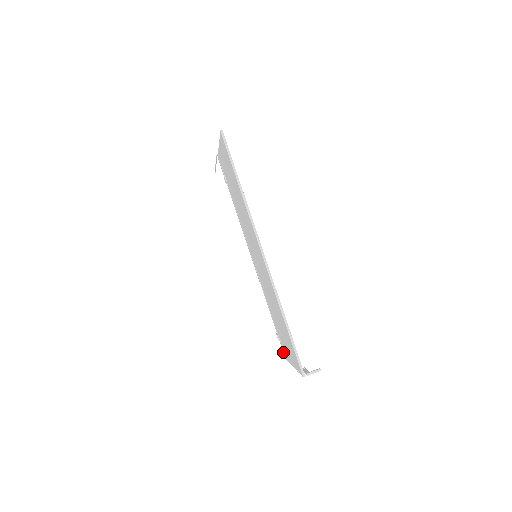
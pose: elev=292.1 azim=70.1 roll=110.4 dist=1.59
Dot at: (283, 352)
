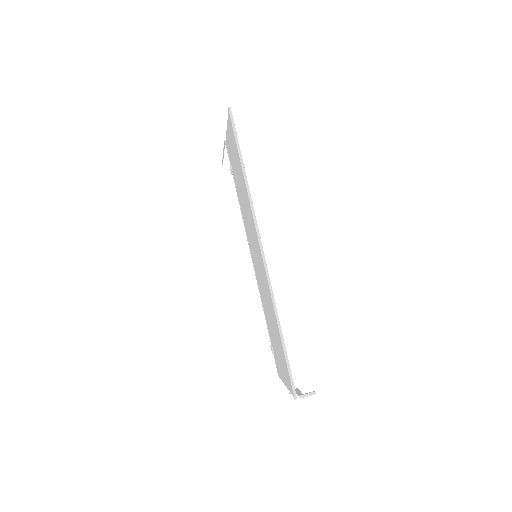
Dot at: occluded
